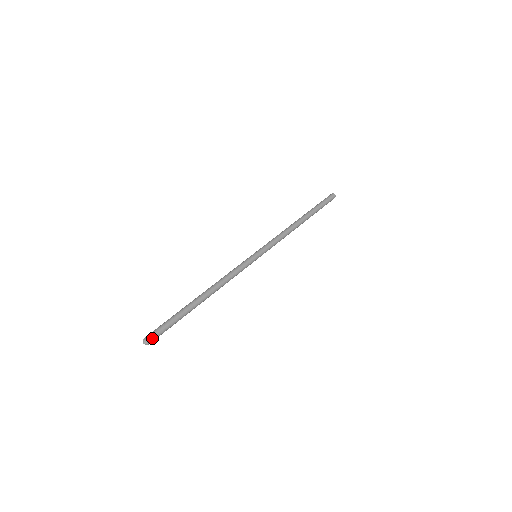
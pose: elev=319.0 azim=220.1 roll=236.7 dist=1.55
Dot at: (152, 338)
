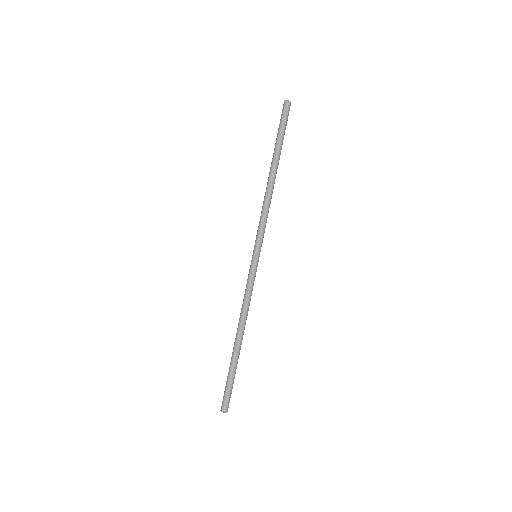
Dot at: (225, 406)
